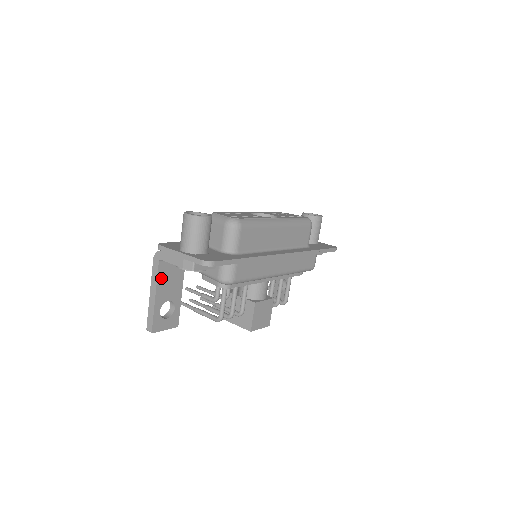
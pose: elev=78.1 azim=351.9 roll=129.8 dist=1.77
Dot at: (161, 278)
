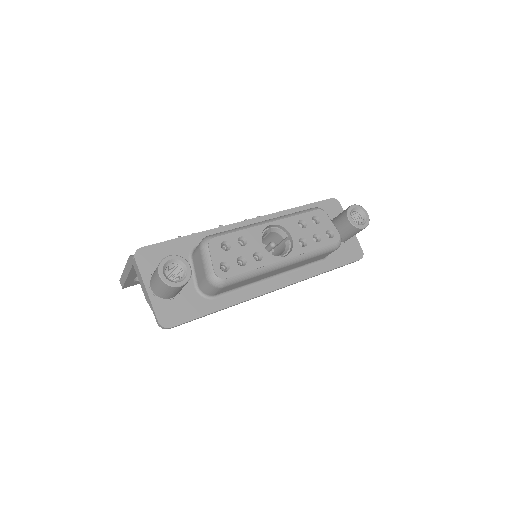
Dot at: occluded
